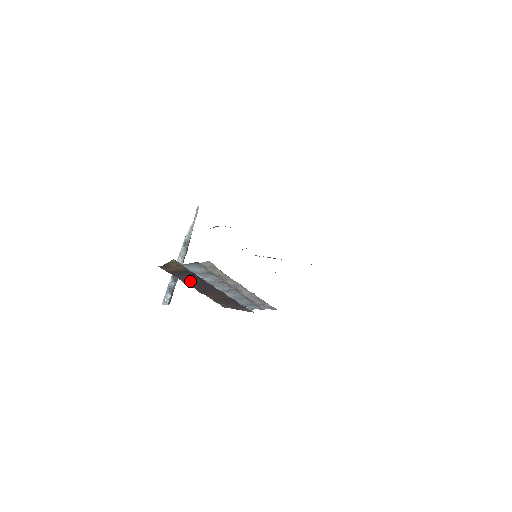
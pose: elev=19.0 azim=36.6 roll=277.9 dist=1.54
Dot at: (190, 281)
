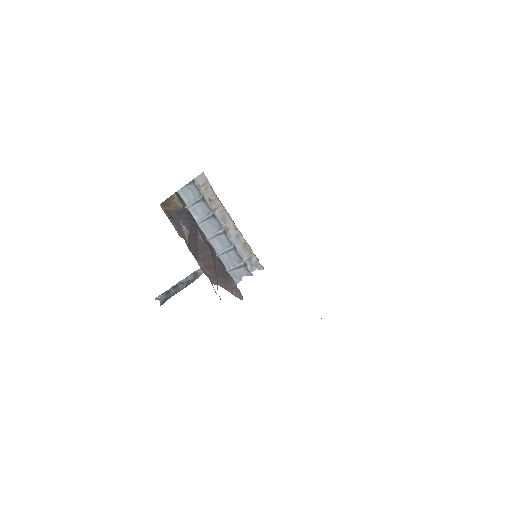
Dot at: (185, 231)
